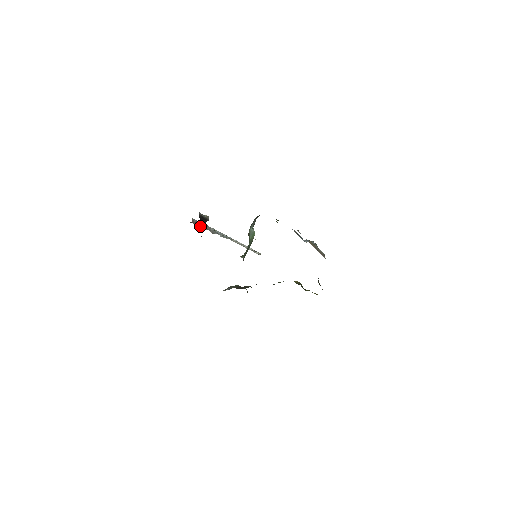
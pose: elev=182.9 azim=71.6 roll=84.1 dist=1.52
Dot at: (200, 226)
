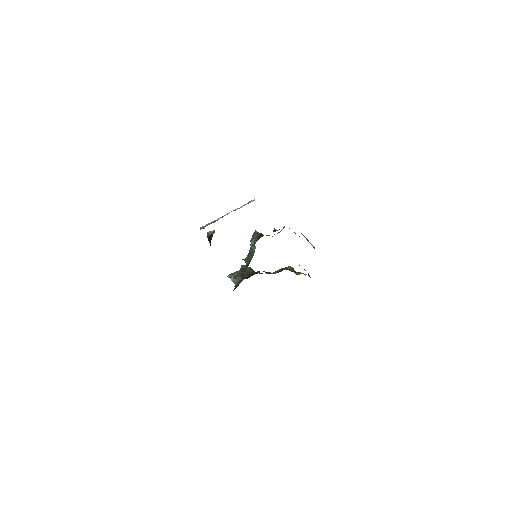
Dot at: occluded
